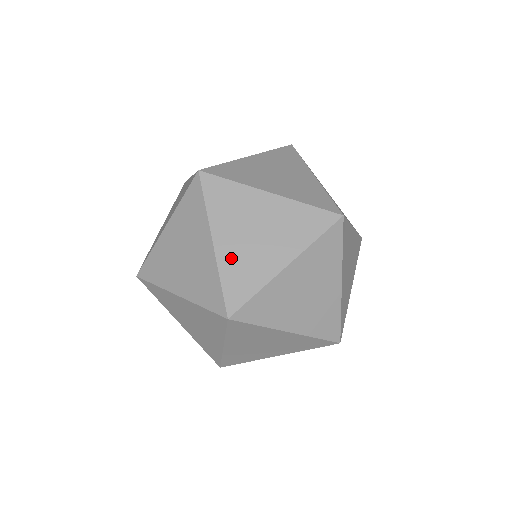
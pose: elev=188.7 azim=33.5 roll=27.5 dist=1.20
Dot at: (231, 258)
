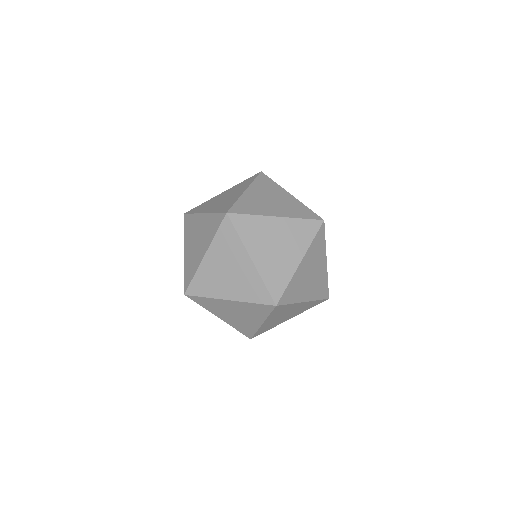
Dot at: (266, 266)
